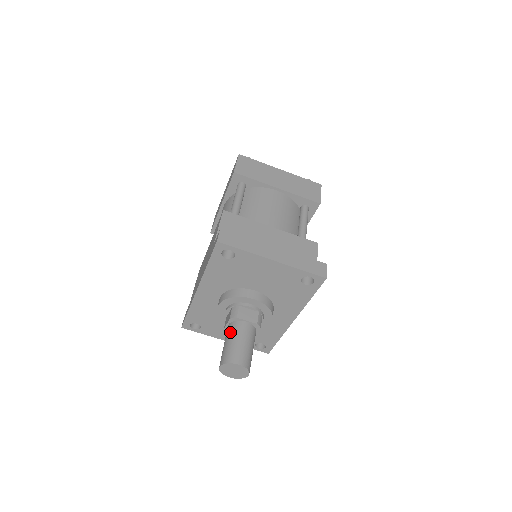
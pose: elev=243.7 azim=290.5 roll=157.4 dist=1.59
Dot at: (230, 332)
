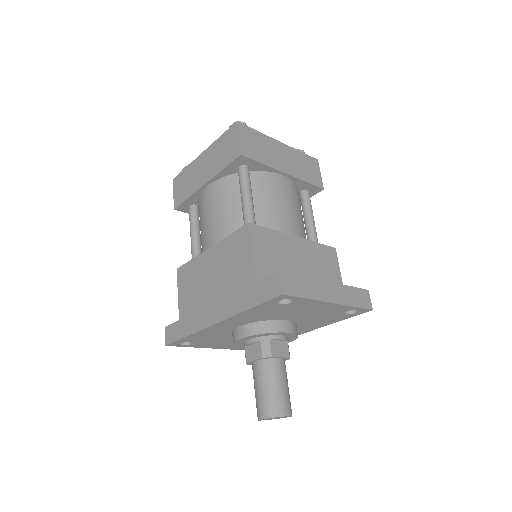
Dot at: (265, 374)
